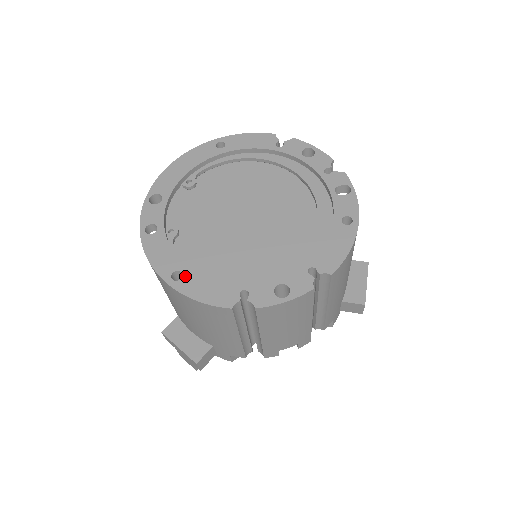
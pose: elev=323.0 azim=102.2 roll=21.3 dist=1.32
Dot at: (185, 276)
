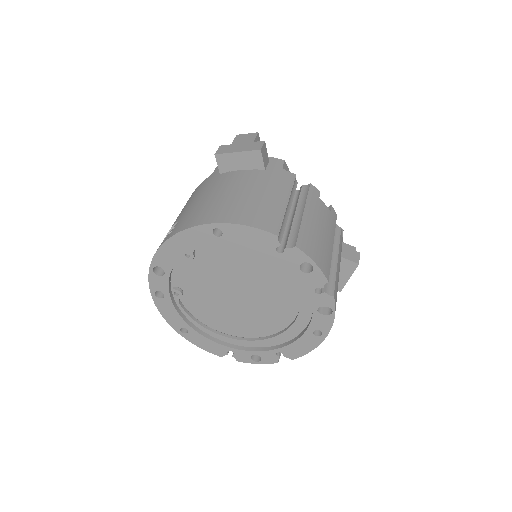
Dot at: (190, 332)
